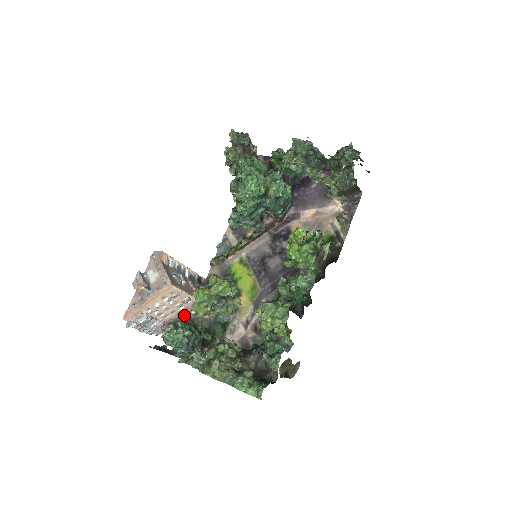
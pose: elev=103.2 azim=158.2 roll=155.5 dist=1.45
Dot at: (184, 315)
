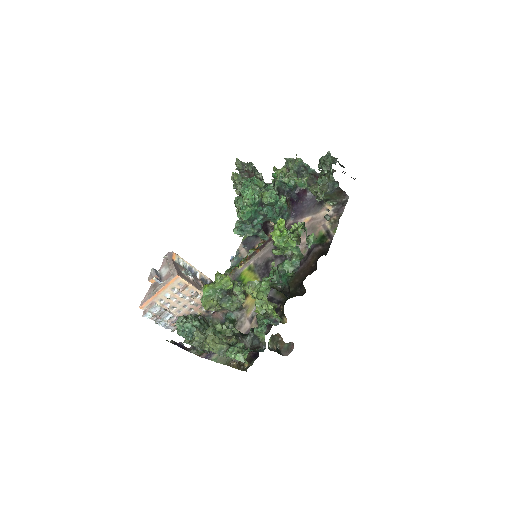
Dot at: (196, 312)
